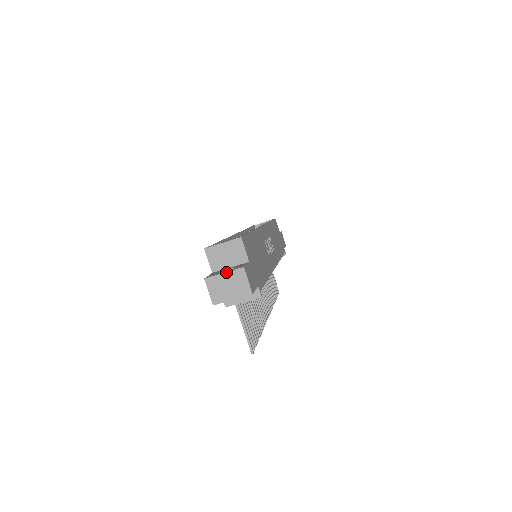
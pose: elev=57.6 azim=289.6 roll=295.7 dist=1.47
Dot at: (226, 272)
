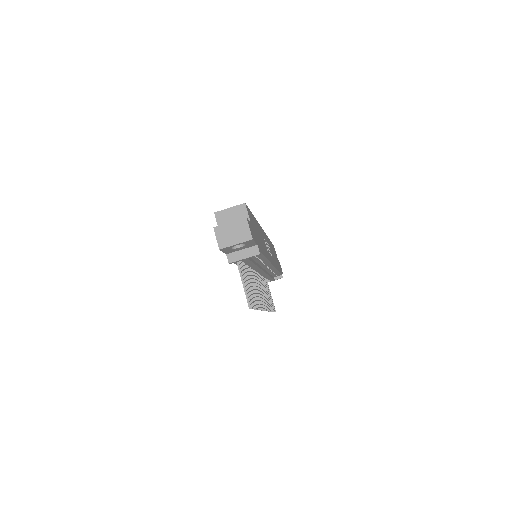
Dot at: (232, 221)
